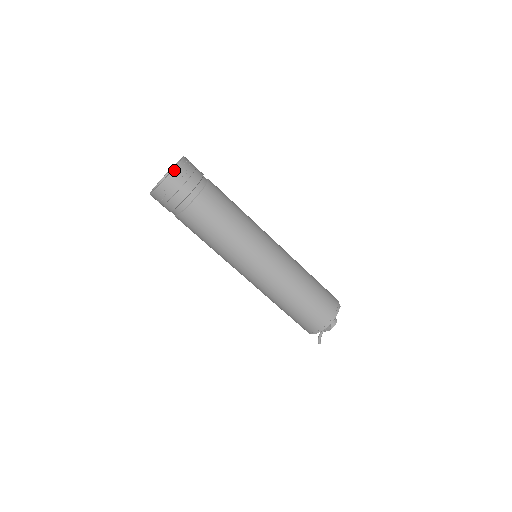
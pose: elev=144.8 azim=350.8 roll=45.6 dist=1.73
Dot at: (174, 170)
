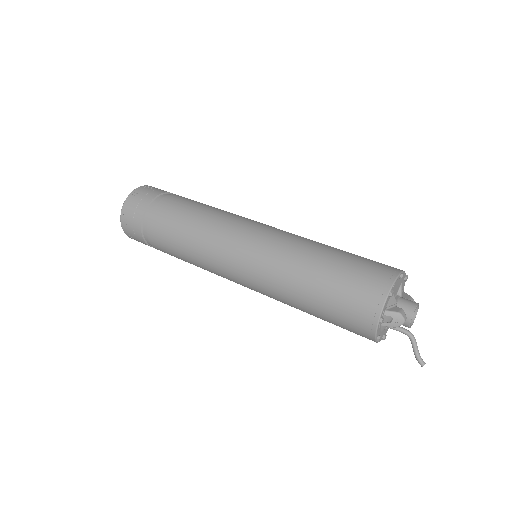
Dot at: (129, 194)
